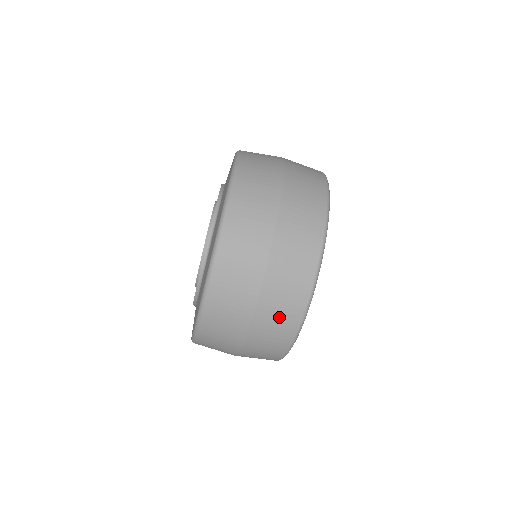
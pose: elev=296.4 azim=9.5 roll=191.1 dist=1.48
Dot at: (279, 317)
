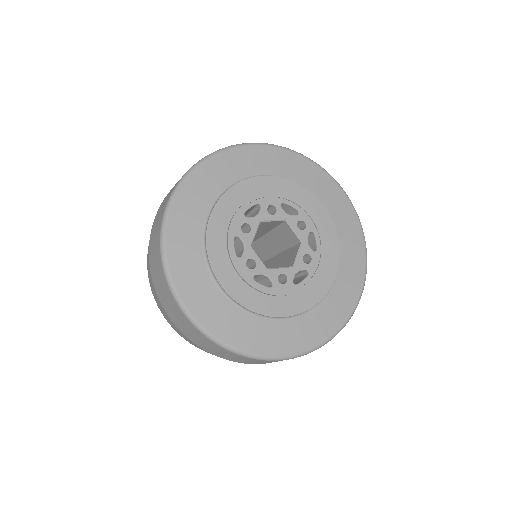
Dot at: occluded
